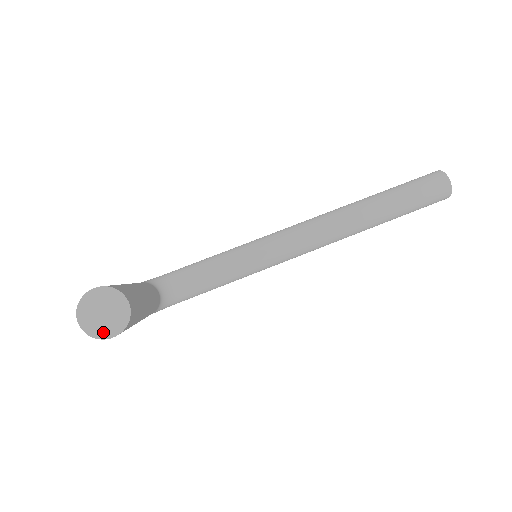
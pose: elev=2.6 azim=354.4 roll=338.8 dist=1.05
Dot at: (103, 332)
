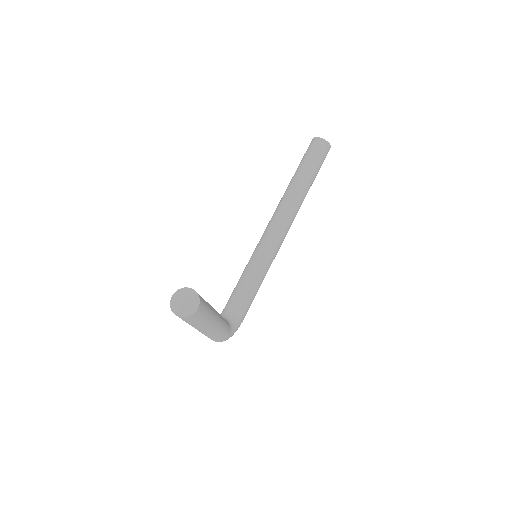
Dot at: (191, 310)
